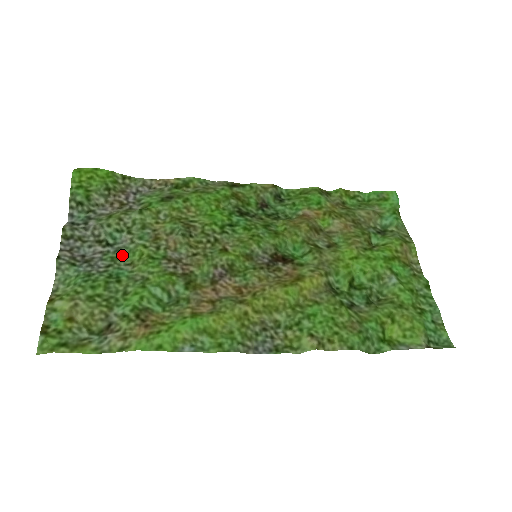
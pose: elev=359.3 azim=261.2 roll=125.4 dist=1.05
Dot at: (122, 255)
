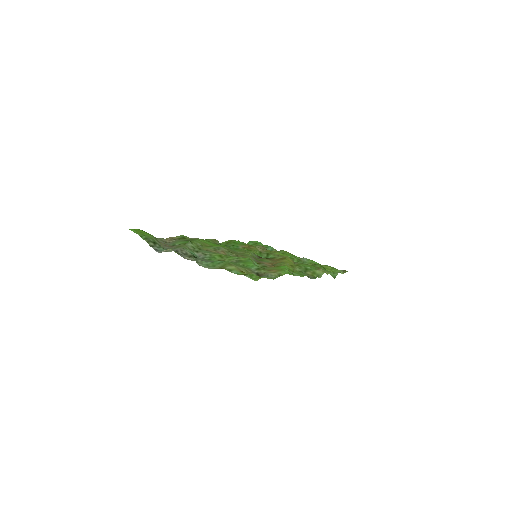
Dot at: (209, 260)
